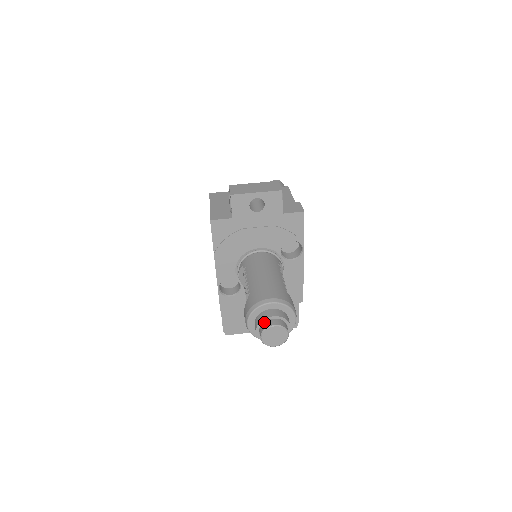
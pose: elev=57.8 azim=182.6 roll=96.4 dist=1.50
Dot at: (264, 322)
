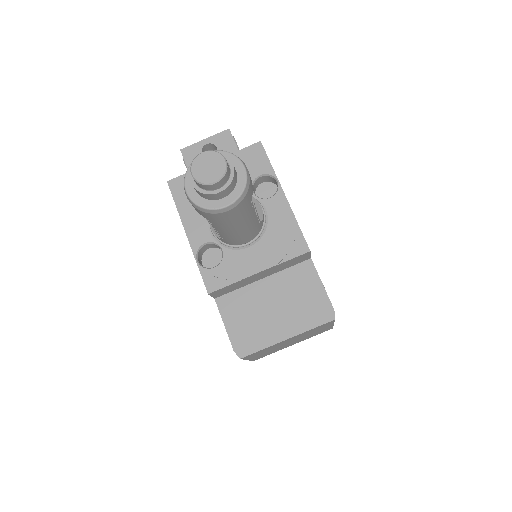
Dot at: occluded
